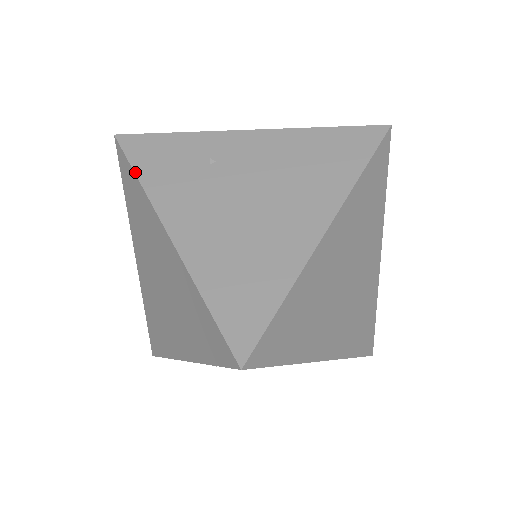
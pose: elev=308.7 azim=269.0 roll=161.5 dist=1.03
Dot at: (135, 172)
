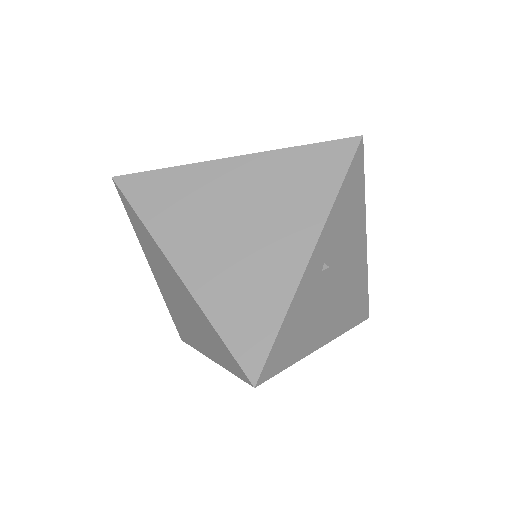
Dot at: (162, 168)
